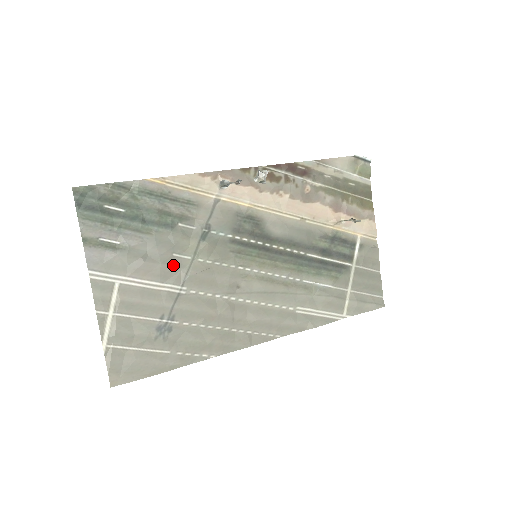
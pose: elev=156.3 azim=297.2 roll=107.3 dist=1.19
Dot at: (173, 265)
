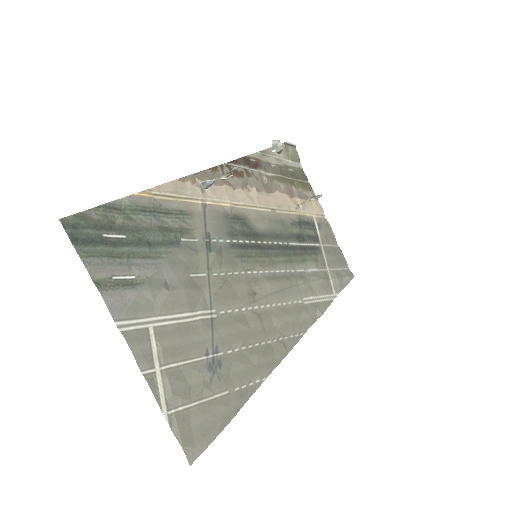
Dot at: (194, 287)
